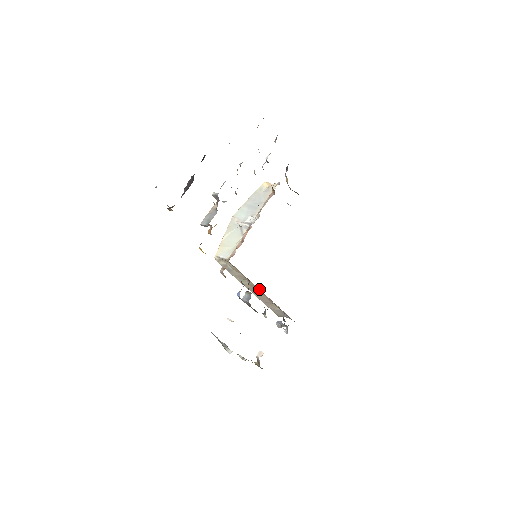
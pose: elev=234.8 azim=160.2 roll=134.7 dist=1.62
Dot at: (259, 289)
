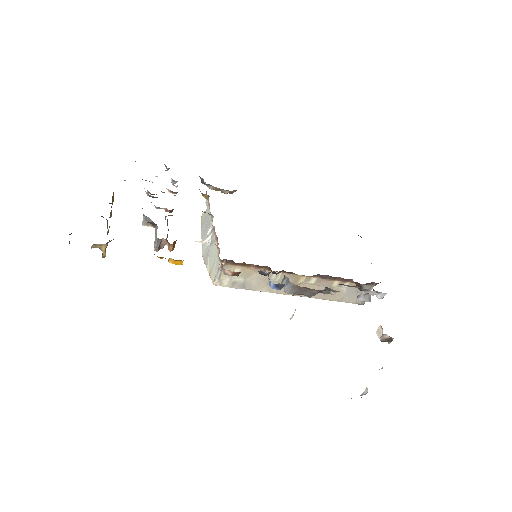
Dot at: (293, 275)
